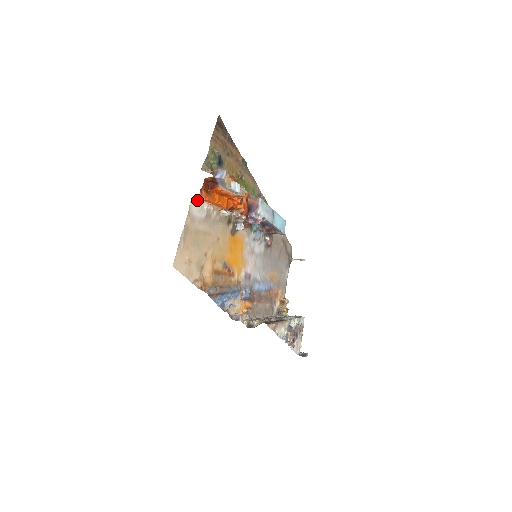
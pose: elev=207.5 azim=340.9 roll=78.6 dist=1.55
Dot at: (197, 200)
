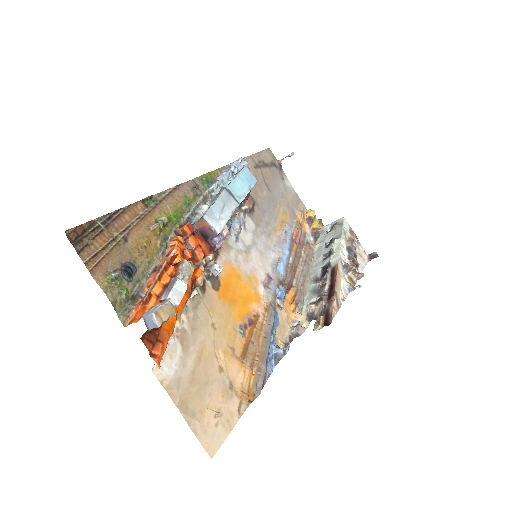
Dot at: (158, 361)
